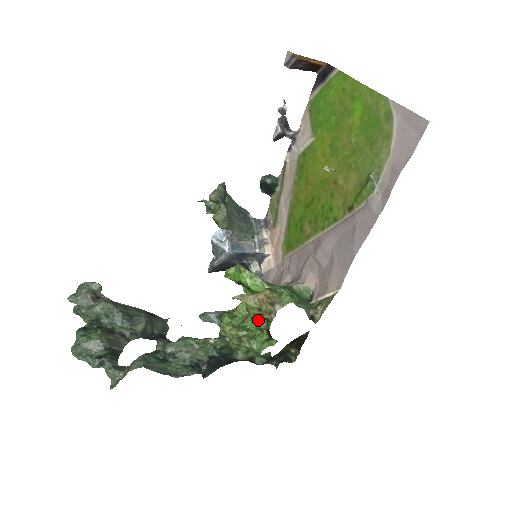
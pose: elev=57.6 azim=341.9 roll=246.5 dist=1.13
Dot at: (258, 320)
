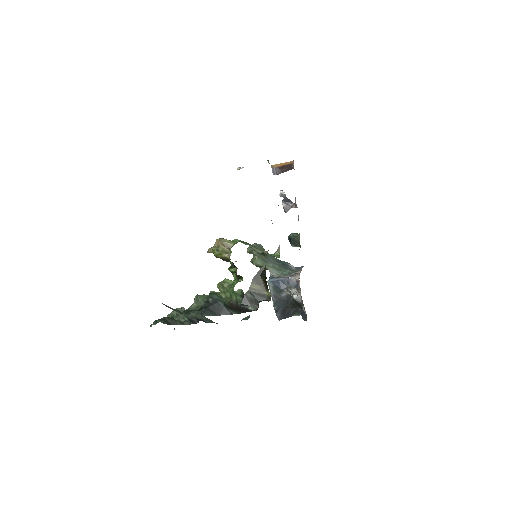
Dot at: (234, 271)
